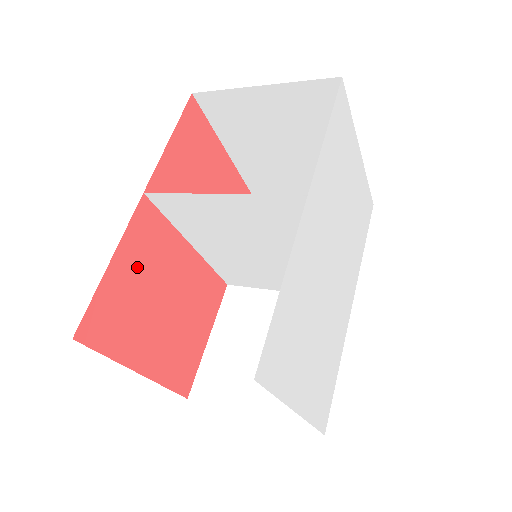
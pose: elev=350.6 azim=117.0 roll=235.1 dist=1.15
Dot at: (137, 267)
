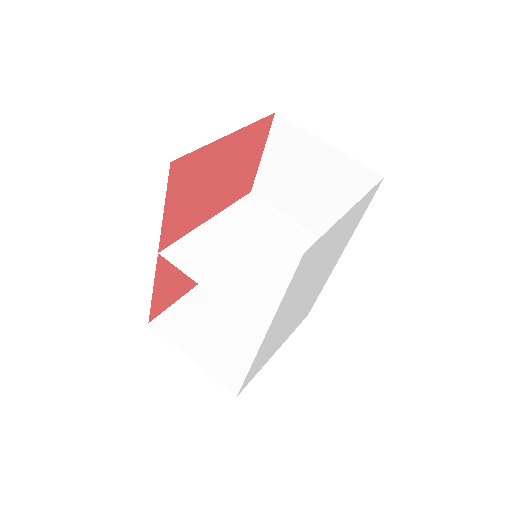
Dot at: (171, 273)
